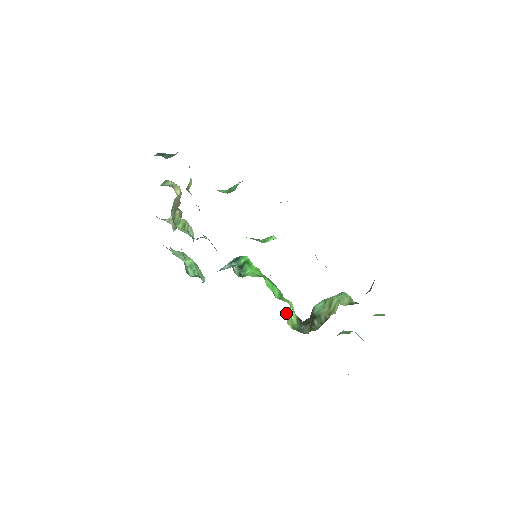
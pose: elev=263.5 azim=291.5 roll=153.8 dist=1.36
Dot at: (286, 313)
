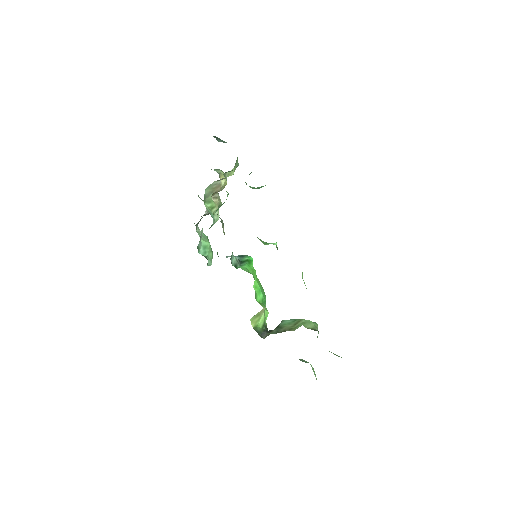
Dot at: occluded
